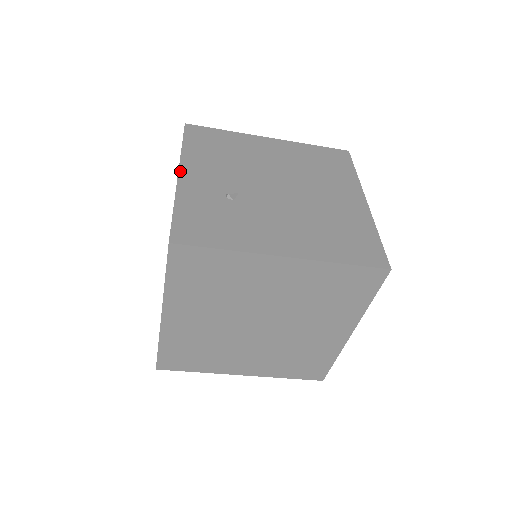
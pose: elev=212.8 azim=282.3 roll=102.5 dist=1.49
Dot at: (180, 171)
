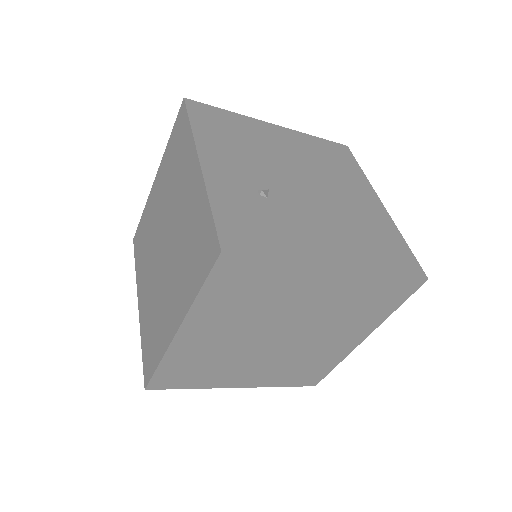
Dot at: (200, 158)
